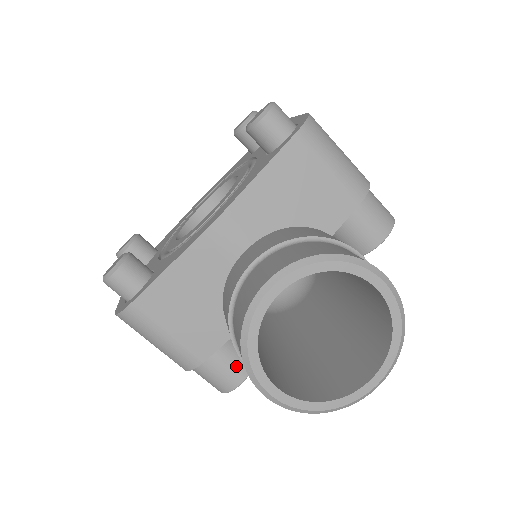
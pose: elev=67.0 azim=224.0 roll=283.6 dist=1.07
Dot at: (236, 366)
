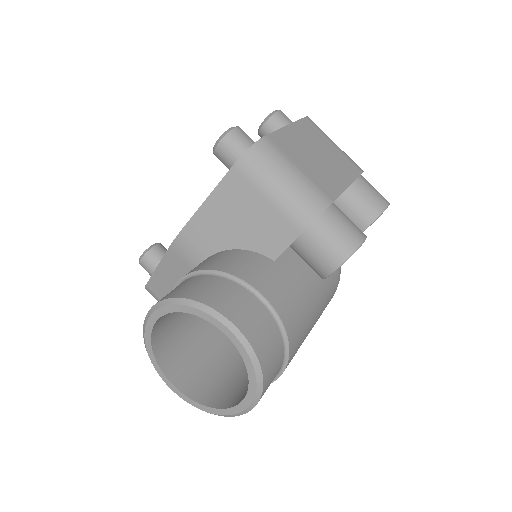
Dot at: occluded
